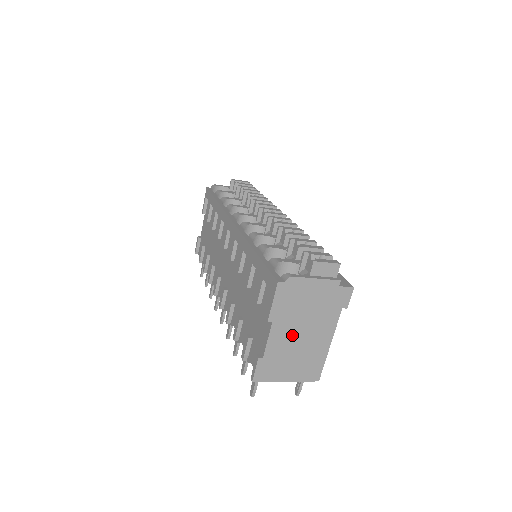
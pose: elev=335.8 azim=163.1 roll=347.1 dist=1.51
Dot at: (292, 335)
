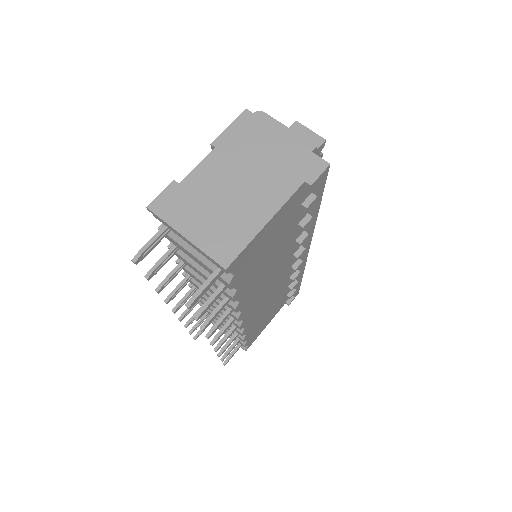
Dot at: (228, 177)
